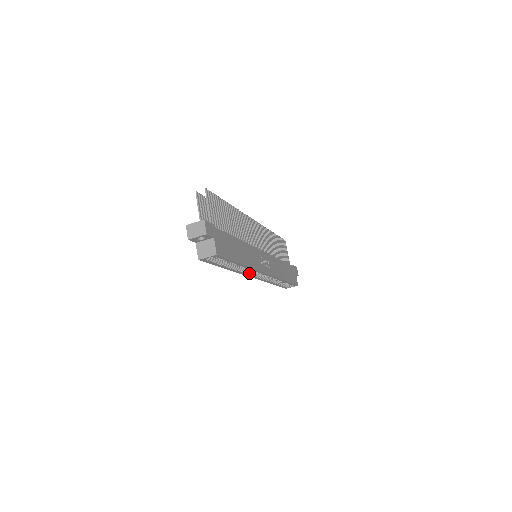
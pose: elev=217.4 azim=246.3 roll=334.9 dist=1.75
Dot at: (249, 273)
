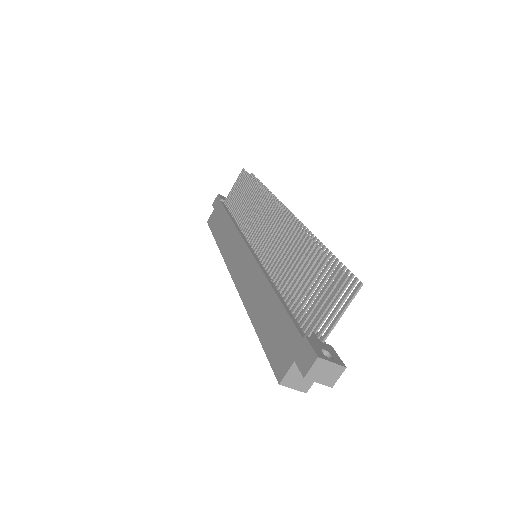
Dot at: occluded
